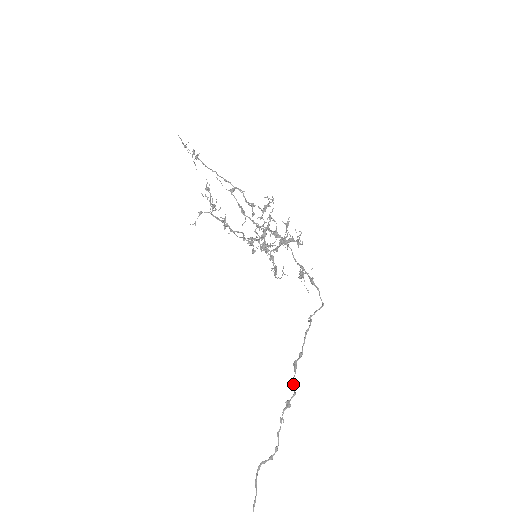
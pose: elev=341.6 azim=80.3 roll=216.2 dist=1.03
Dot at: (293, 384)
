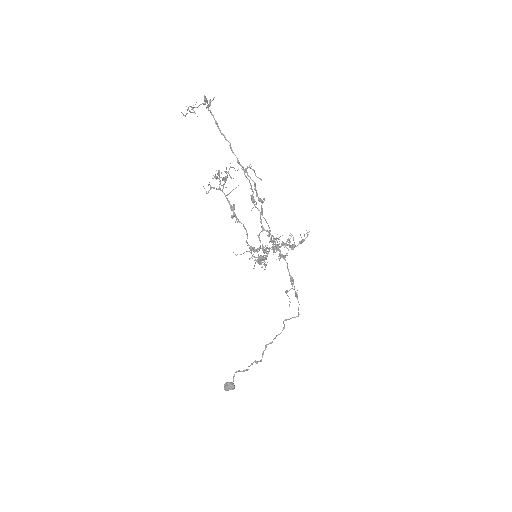
Dot at: (262, 355)
